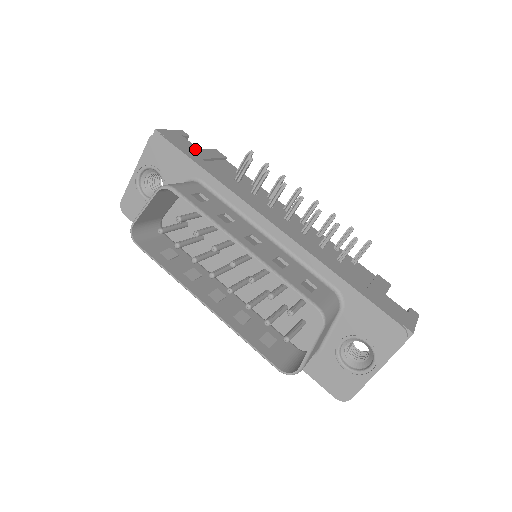
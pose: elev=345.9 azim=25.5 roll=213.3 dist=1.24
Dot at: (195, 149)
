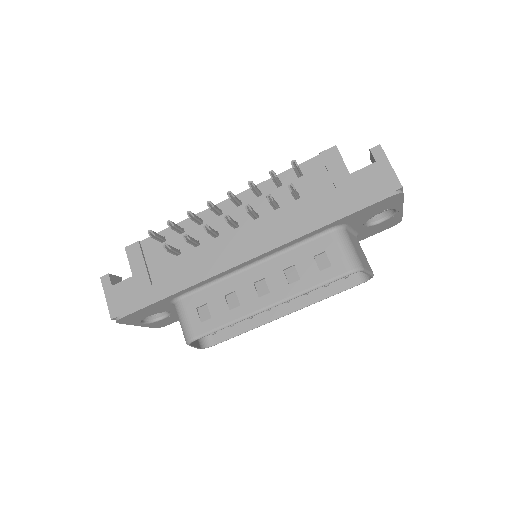
Dot at: (135, 283)
